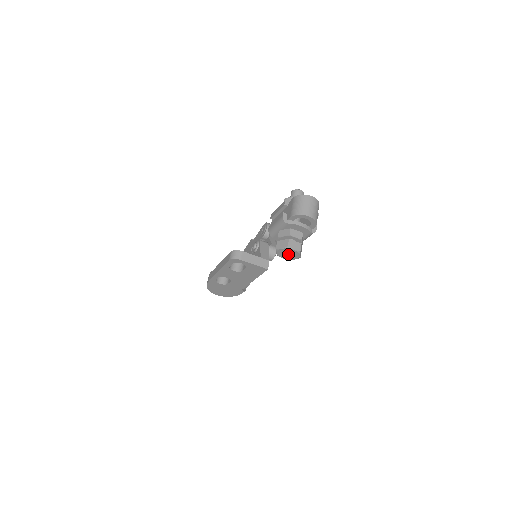
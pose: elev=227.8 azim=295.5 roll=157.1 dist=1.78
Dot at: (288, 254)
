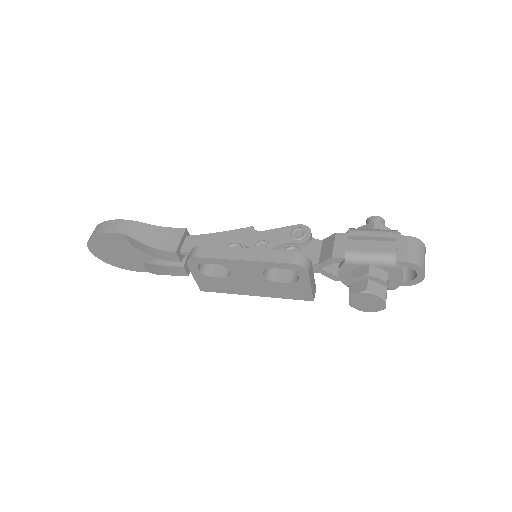
Dot at: (367, 302)
